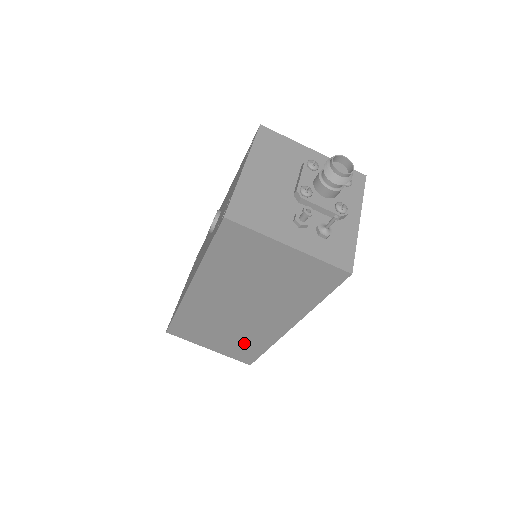
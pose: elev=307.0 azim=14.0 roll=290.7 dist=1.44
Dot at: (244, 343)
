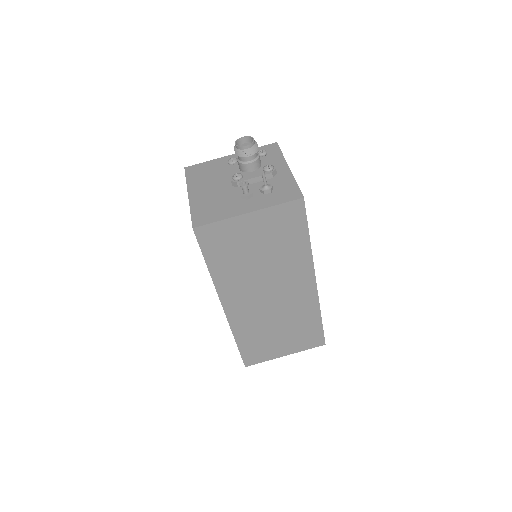
Dot at: (301, 326)
